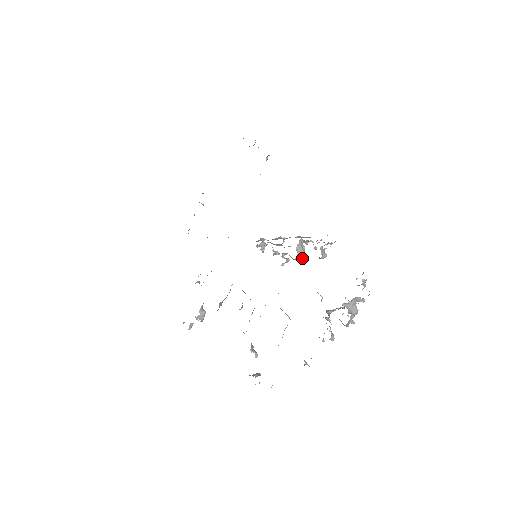
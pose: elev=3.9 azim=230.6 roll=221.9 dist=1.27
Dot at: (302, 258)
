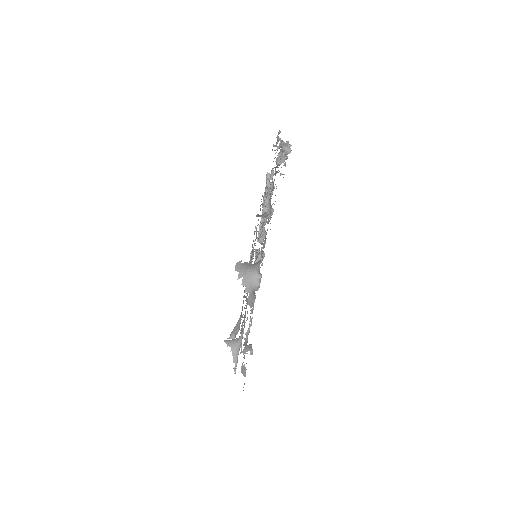
Dot at: occluded
